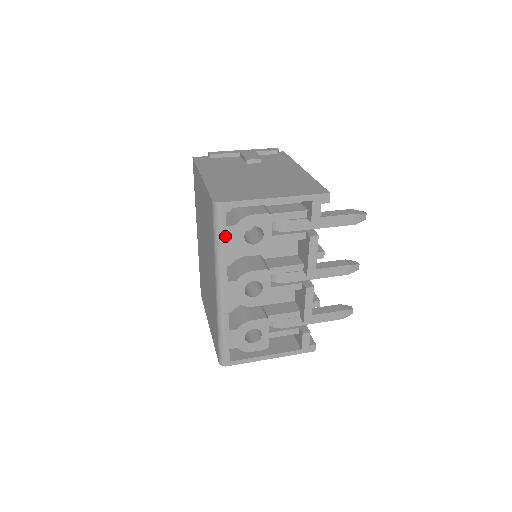
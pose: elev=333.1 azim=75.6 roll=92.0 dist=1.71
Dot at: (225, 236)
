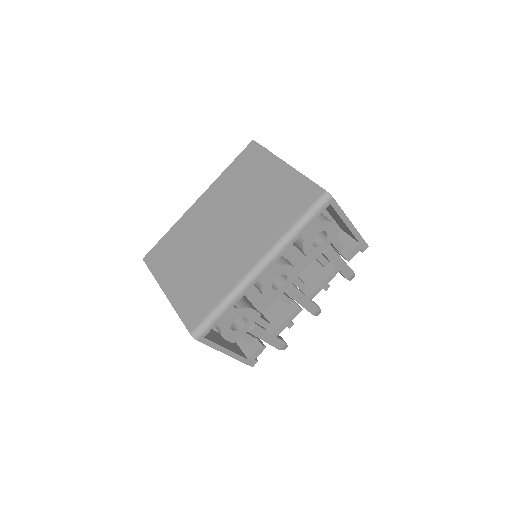
Dot at: (310, 224)
